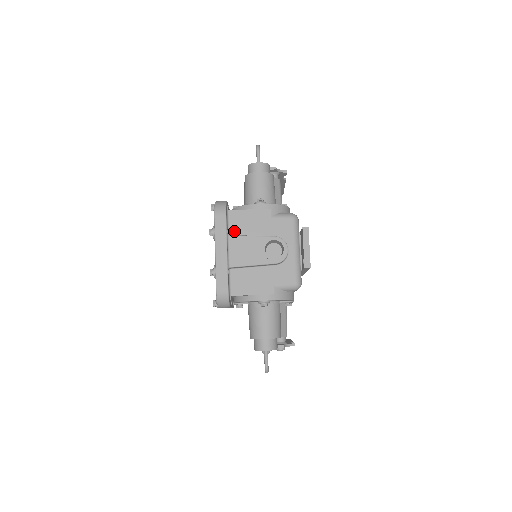
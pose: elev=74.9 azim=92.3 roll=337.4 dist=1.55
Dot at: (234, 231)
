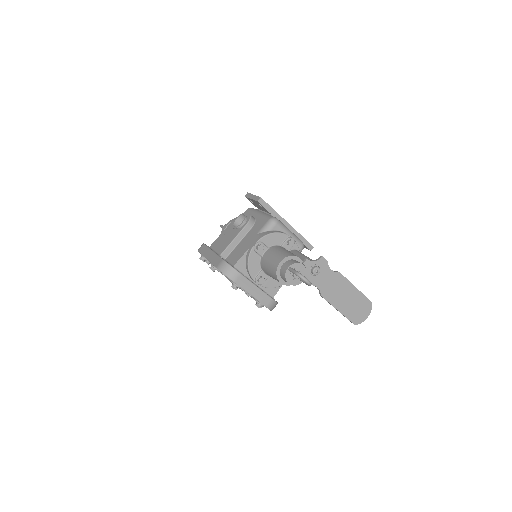
Dot at: occluded
